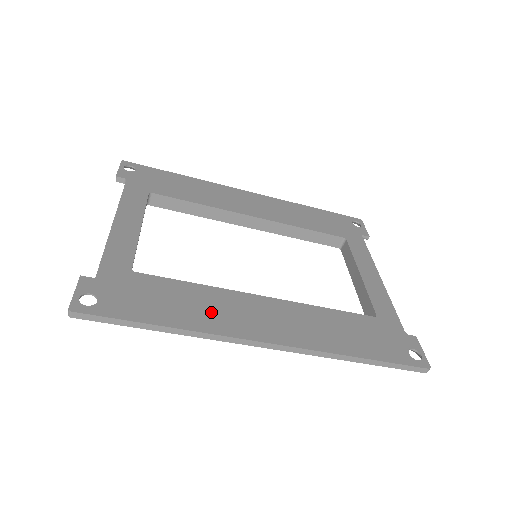
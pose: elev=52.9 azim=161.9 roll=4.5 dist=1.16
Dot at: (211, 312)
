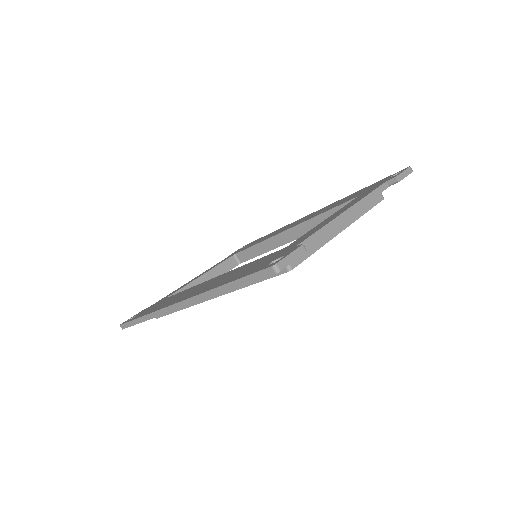
Dot at: occluded
